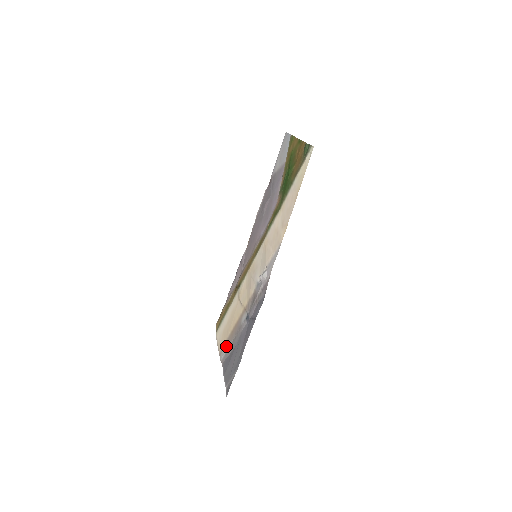
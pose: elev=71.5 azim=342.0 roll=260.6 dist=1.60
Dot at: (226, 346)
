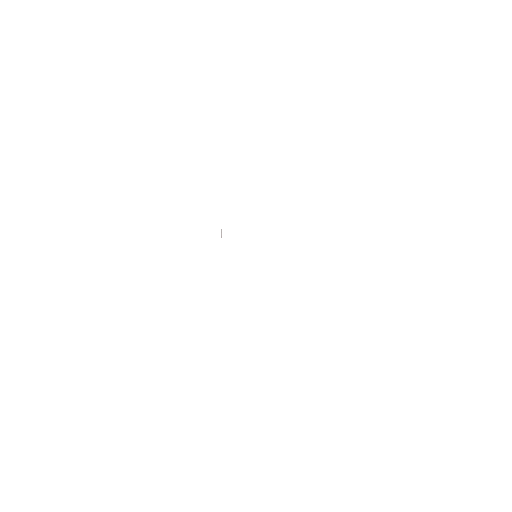
Dot at: occluded
